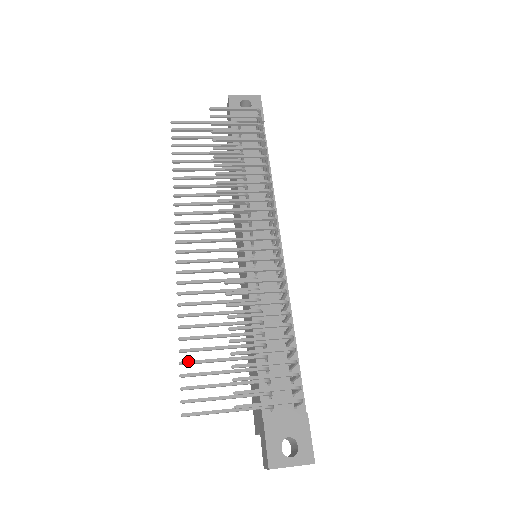
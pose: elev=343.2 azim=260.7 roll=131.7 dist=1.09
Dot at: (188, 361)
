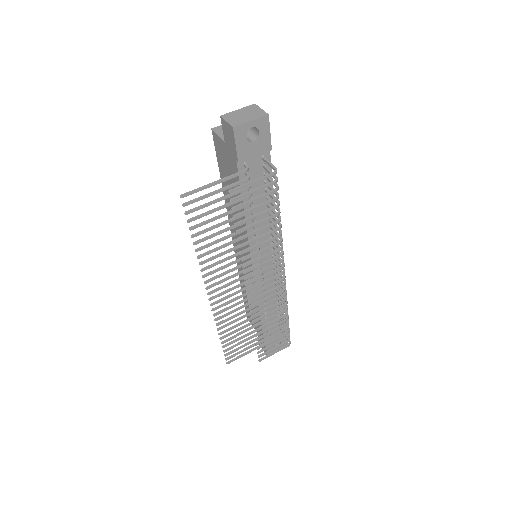
Dot at: occluded
